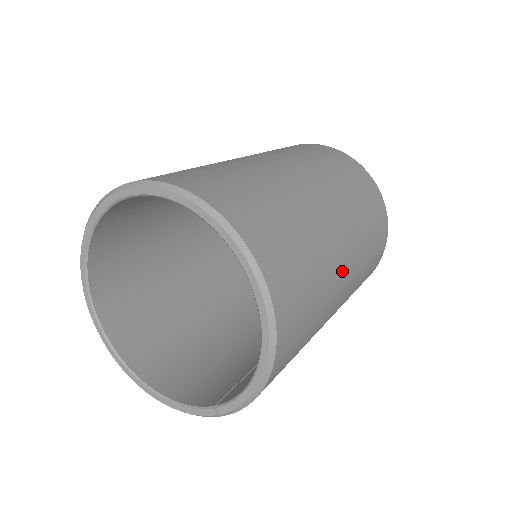
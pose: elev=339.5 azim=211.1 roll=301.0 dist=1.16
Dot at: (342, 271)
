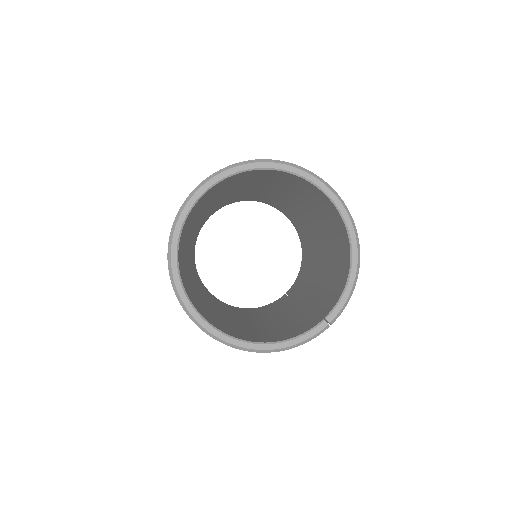
Dot at: occluded
